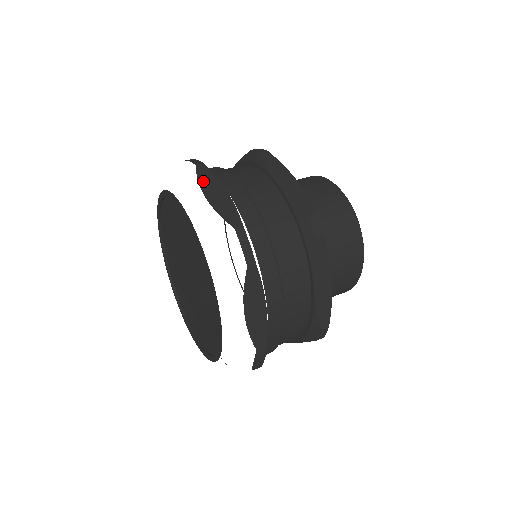
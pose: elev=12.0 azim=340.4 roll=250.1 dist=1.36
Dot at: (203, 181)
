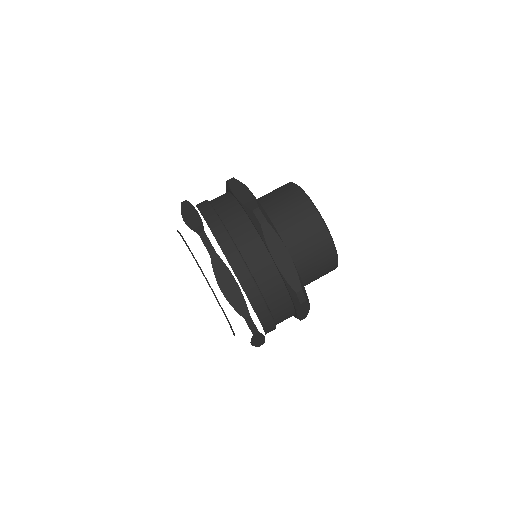
Dot at: (218, 274)
